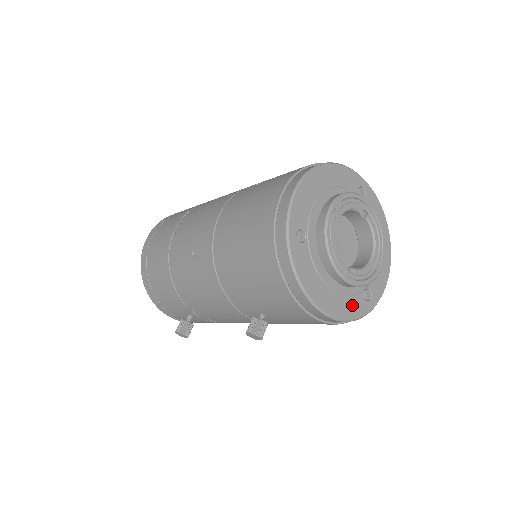
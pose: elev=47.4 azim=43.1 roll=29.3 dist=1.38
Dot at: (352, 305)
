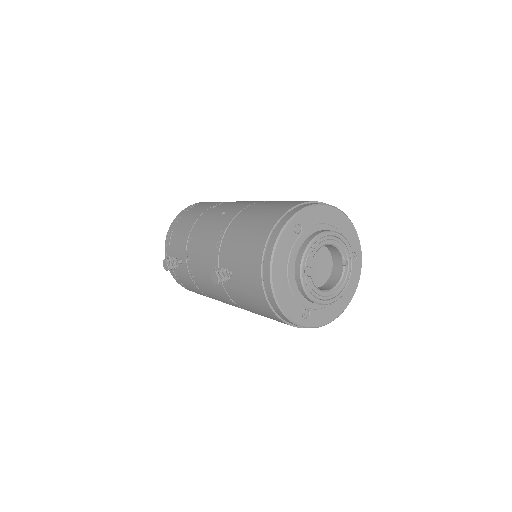
Dot at: (292, 305)
